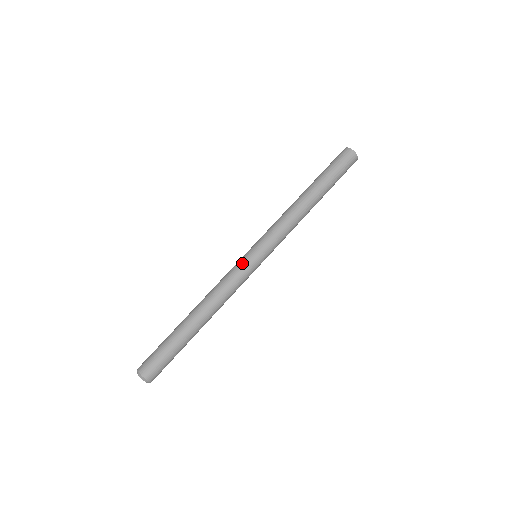
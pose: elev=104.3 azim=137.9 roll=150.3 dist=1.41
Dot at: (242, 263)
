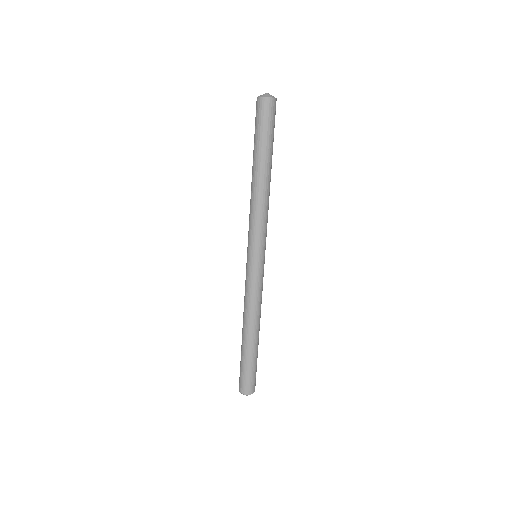
Dot at: (260, 274)
